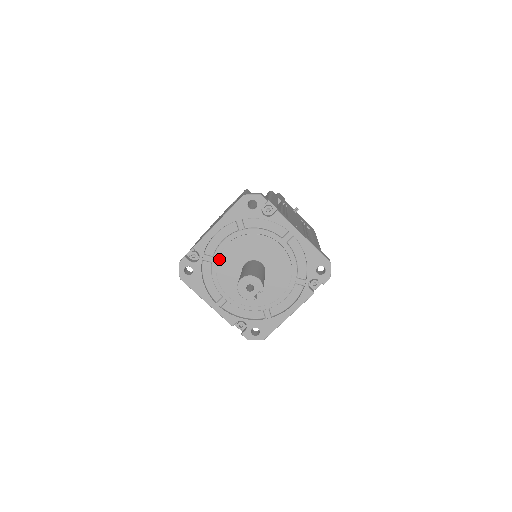
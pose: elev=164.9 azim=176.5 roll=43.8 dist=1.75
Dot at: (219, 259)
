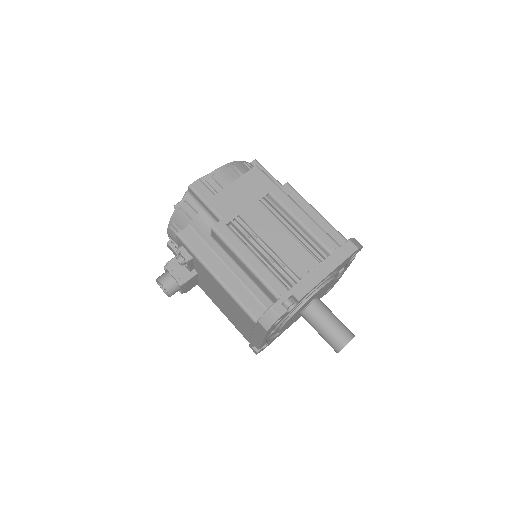
Dot at: (304, 304)
